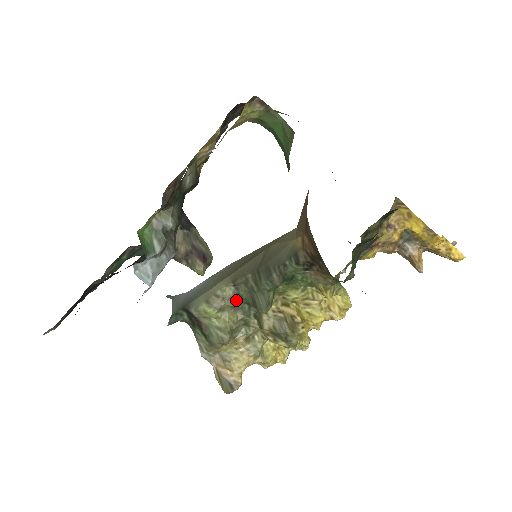
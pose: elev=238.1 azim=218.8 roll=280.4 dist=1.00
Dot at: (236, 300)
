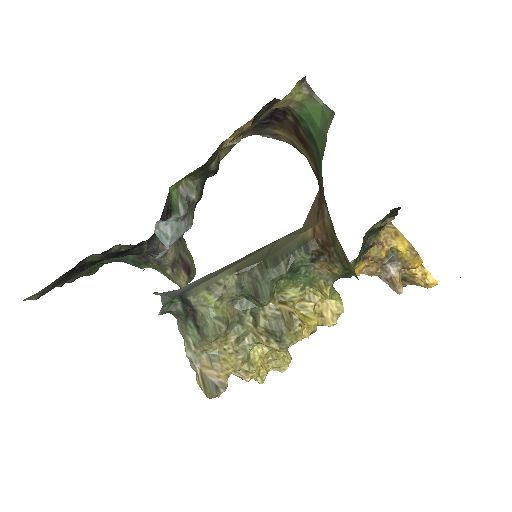
Dot at: (237, 291)
